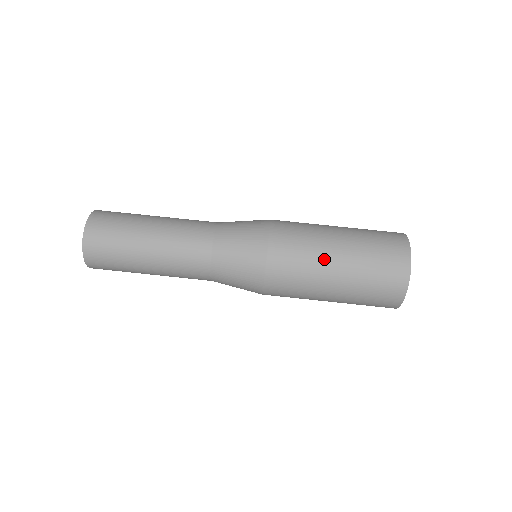
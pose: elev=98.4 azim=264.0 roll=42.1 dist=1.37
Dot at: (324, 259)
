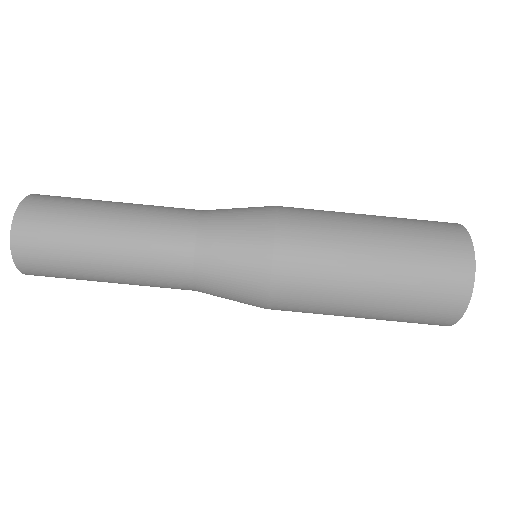
Dot at: (353, 268)
